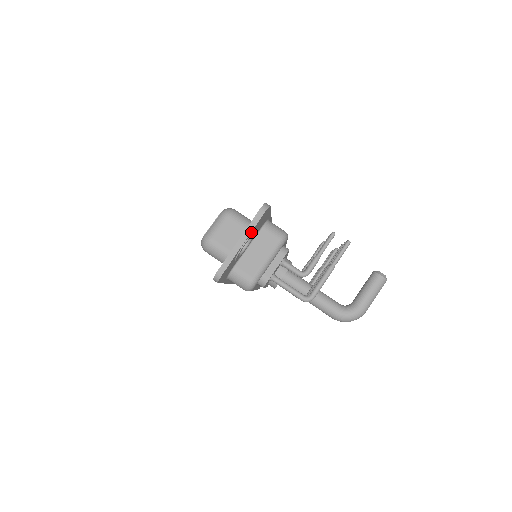
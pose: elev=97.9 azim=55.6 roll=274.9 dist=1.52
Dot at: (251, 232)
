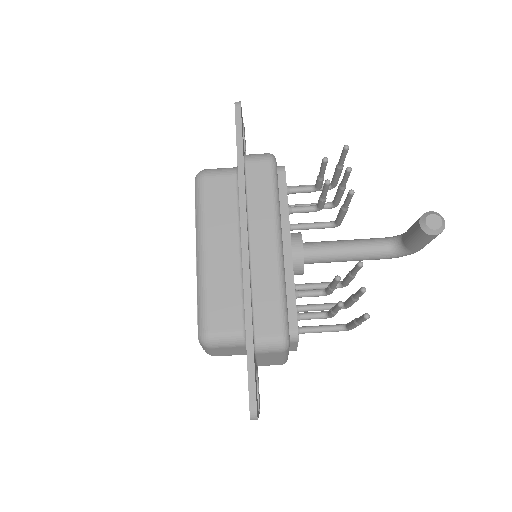
Dot at: (258, 414)
